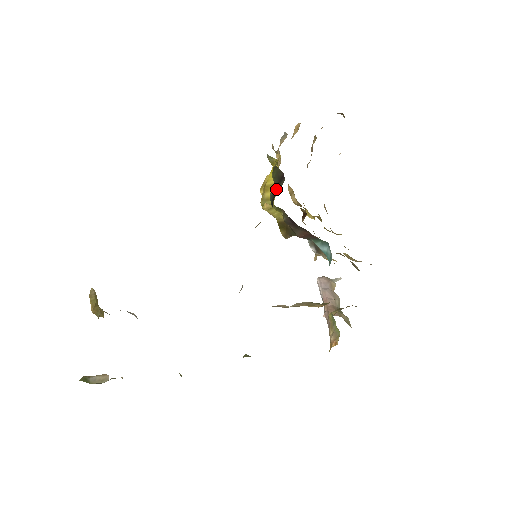
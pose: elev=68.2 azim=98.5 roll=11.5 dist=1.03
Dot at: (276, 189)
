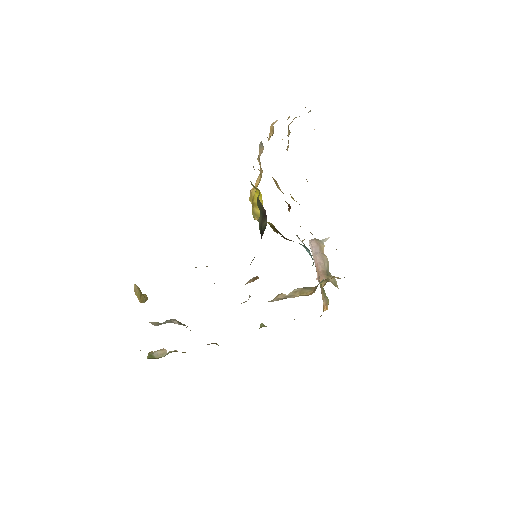
Dot at: (262, 222)
